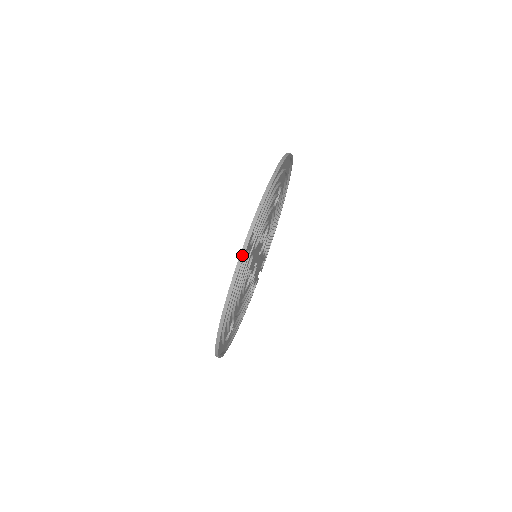
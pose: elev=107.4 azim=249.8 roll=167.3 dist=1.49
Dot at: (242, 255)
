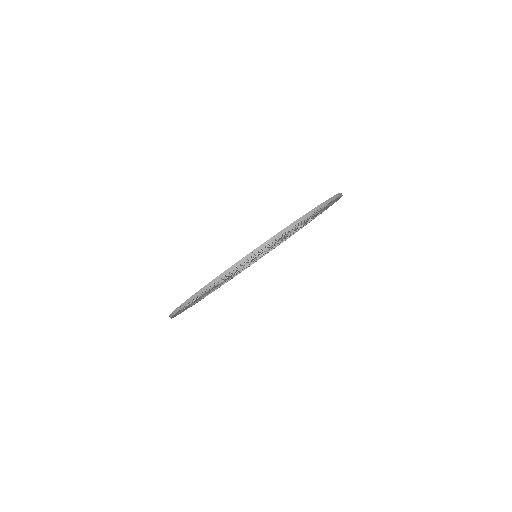
Dot at: (171, 316)
